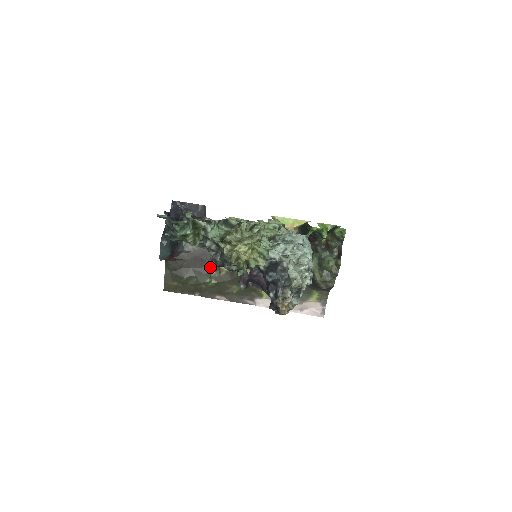
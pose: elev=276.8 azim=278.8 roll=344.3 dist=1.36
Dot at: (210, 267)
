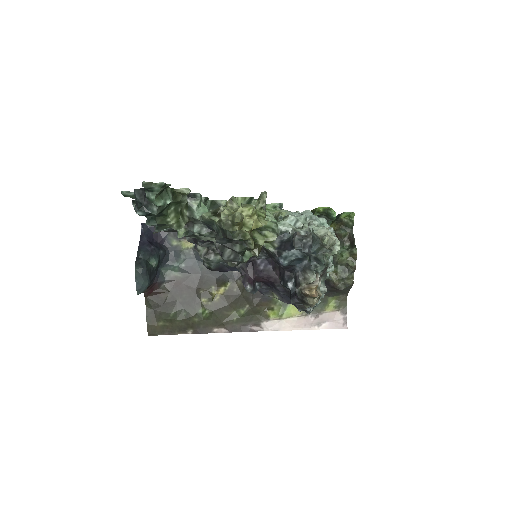
Dot at: (200, 294)
